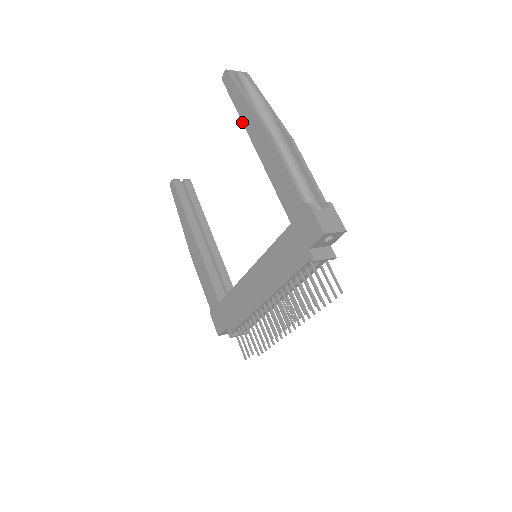
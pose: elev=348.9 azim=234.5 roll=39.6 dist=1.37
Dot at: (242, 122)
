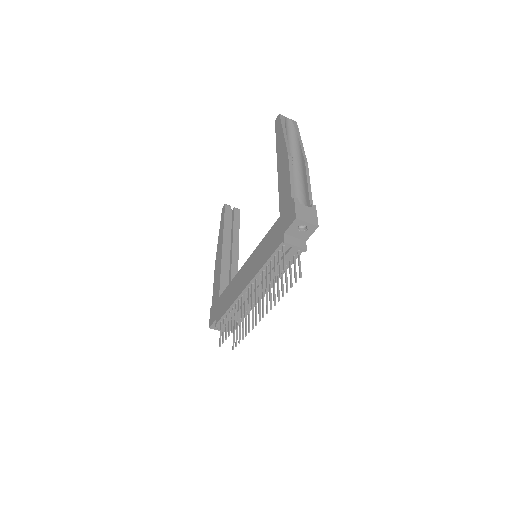
Dot at: (276, 148)
